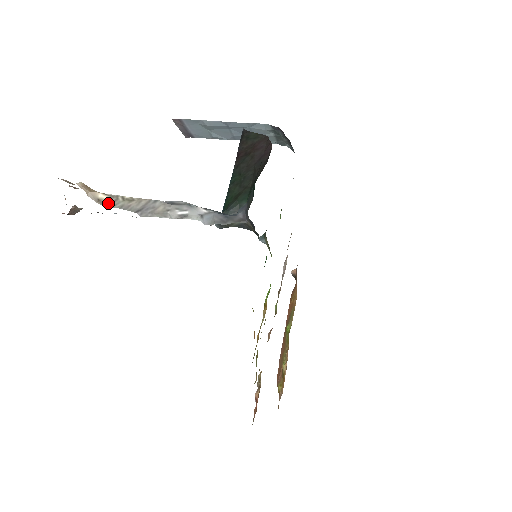
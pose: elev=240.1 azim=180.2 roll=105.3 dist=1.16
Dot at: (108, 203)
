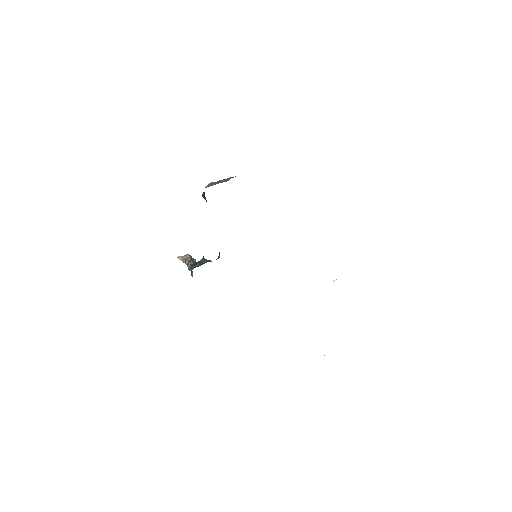
Dot at: occluded
